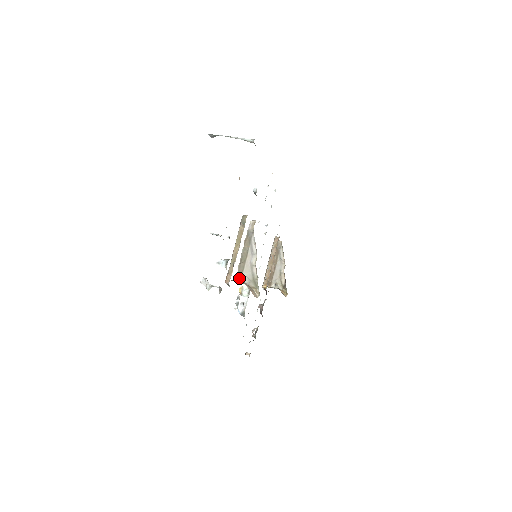
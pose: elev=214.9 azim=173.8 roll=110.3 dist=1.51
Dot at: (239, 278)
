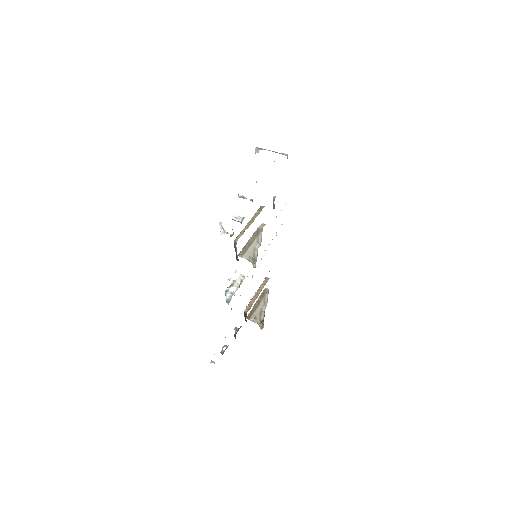
Dot at: (241, 255)
